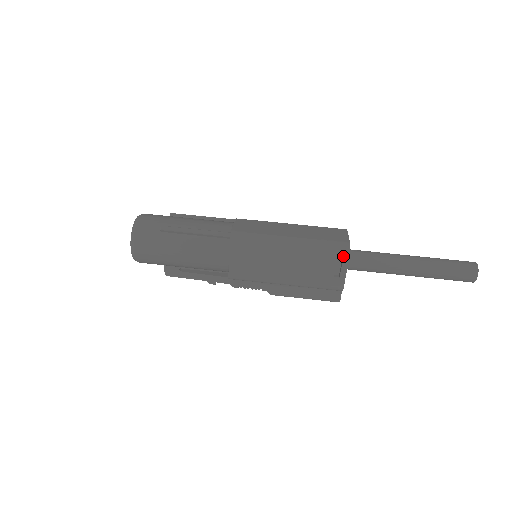
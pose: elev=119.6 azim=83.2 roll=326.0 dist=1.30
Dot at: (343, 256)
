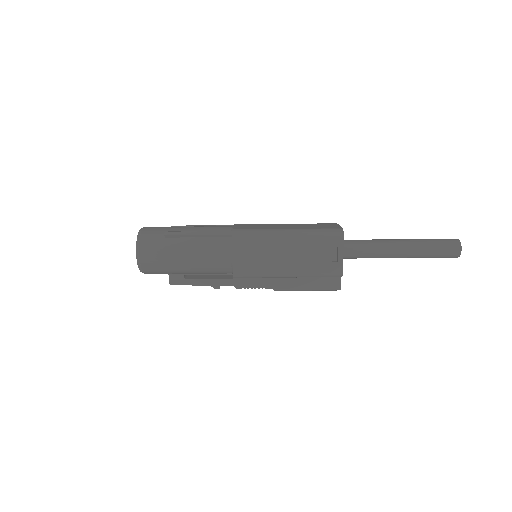
Dot at: (338, 240)
